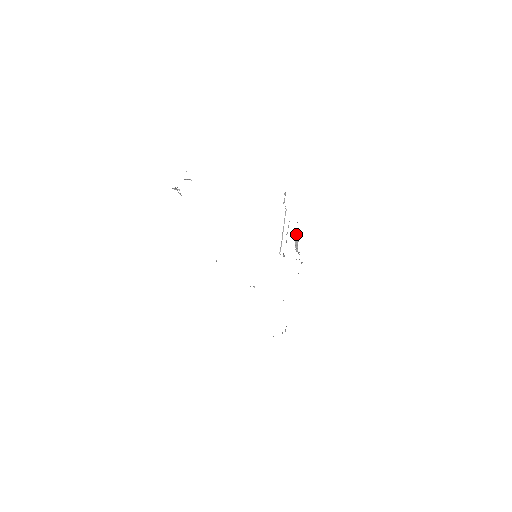
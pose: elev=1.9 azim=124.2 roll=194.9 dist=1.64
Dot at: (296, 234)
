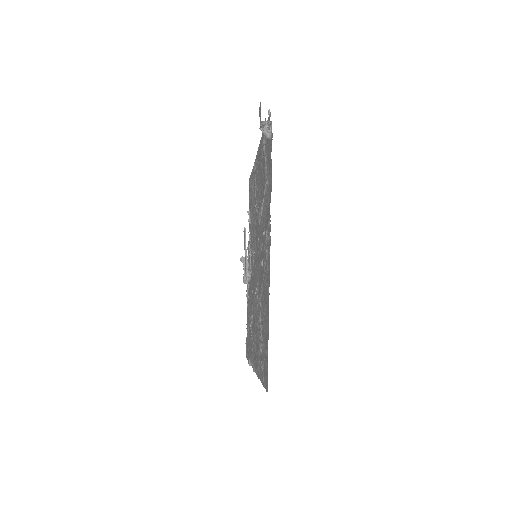
Dot at: occluded
